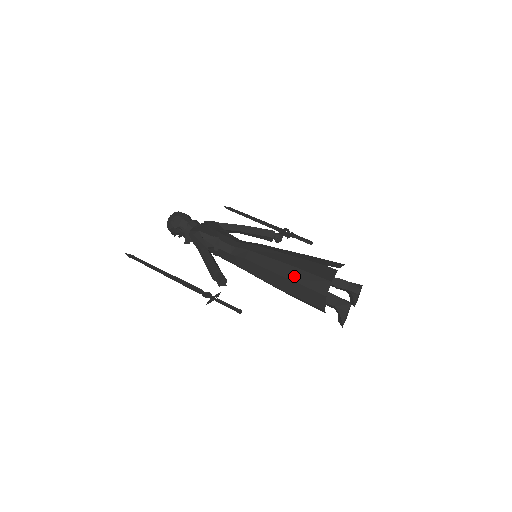
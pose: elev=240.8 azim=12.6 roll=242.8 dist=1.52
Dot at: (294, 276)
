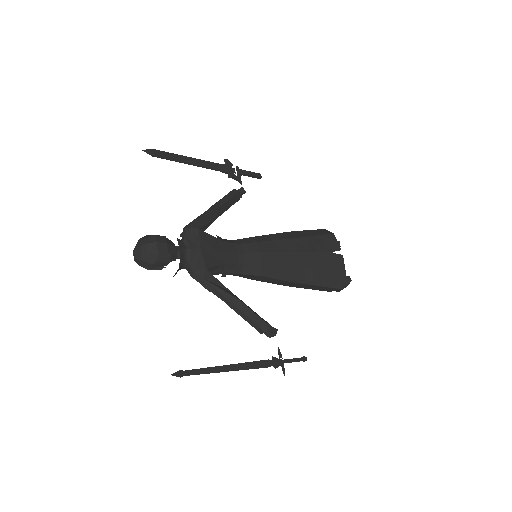
Dot at: (314, 280)
